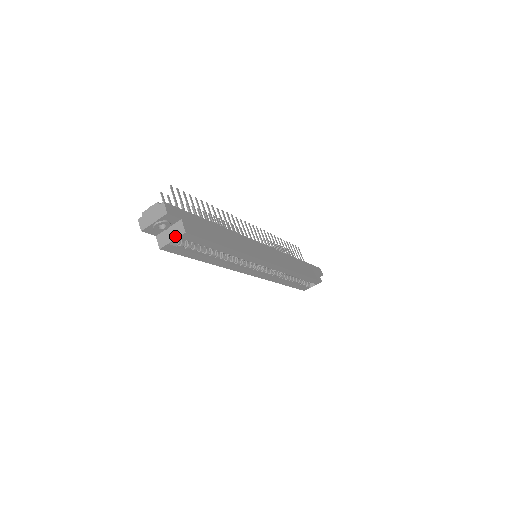
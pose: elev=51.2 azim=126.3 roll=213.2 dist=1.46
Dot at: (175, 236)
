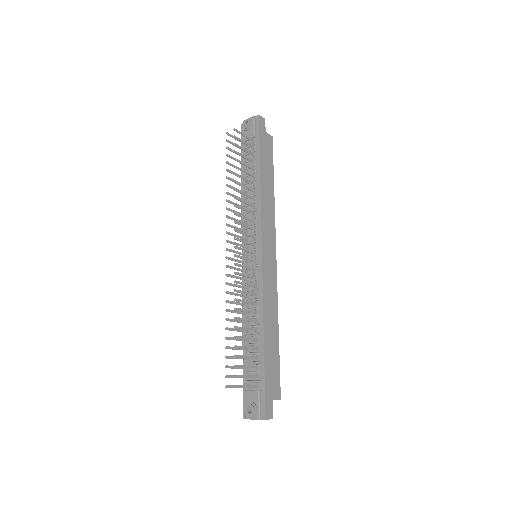
Dot at: occluded
